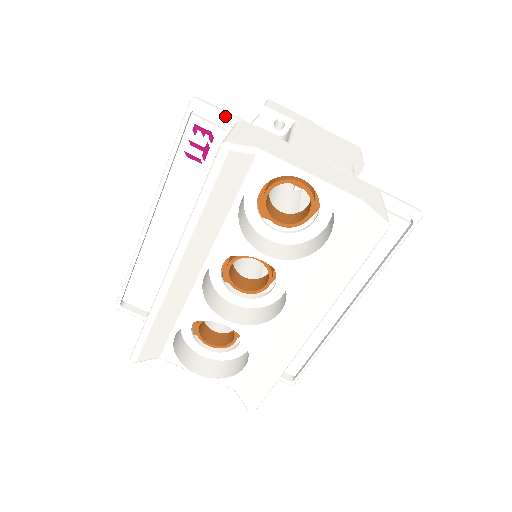
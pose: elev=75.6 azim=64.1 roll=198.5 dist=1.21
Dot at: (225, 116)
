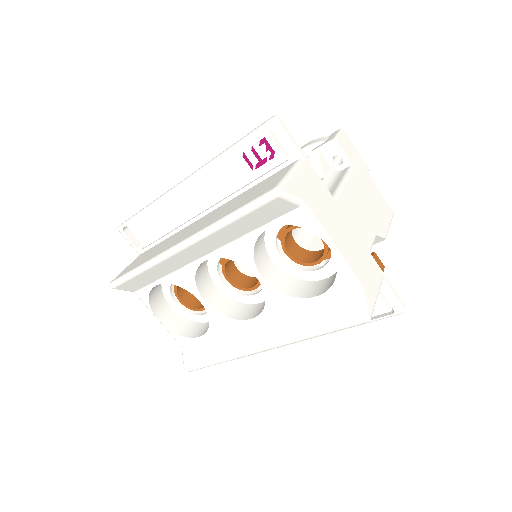
Dot at: (294, 149)
